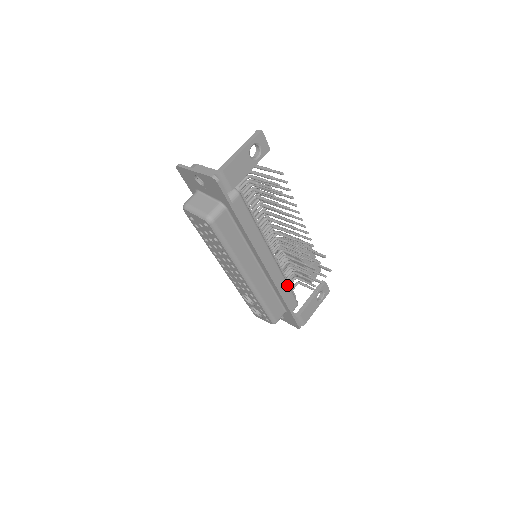
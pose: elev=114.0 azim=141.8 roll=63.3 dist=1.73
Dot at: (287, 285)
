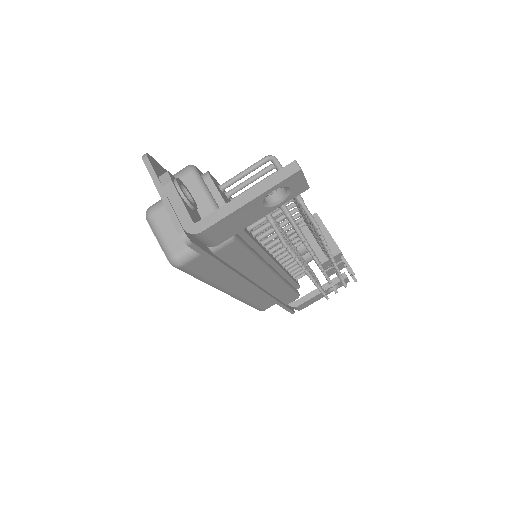
Dot at: (288, 290)
